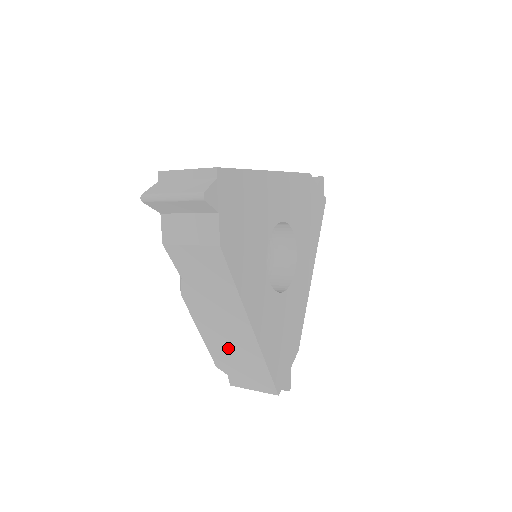
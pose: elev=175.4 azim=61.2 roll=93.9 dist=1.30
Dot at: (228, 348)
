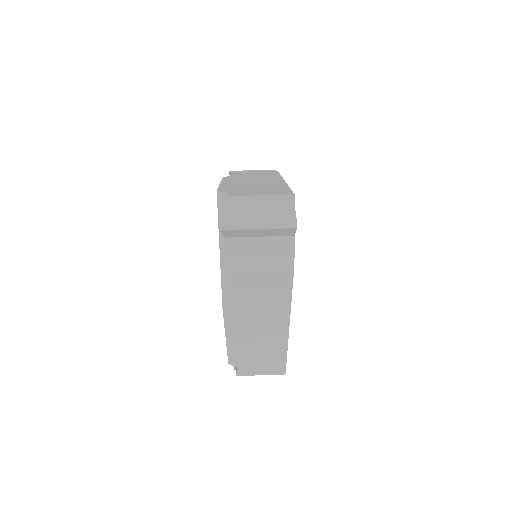
Dot at: (252, 346)
